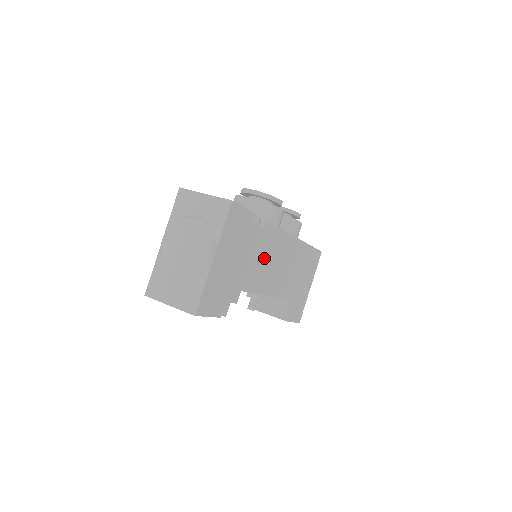
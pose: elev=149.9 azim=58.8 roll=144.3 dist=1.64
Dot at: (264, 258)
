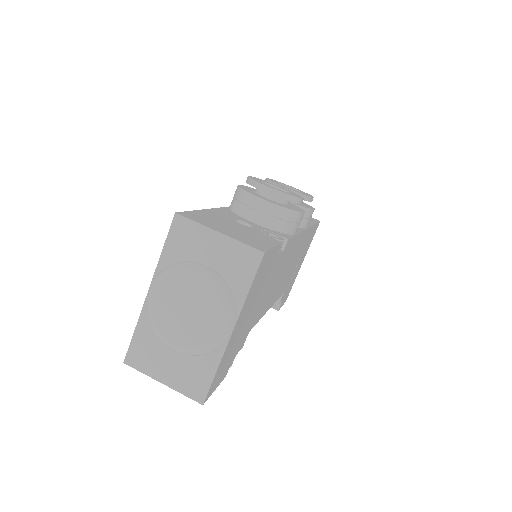
Dot at: (276, 278)
